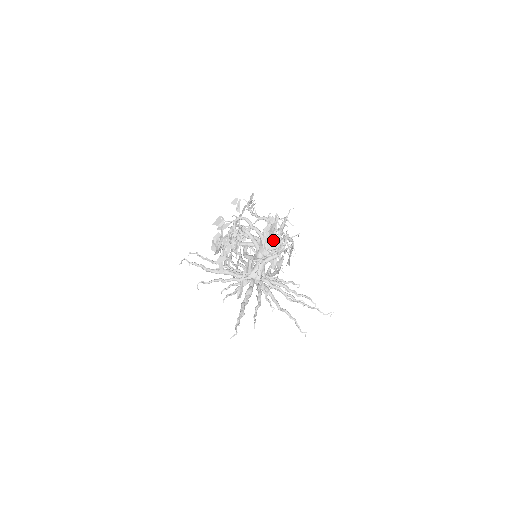
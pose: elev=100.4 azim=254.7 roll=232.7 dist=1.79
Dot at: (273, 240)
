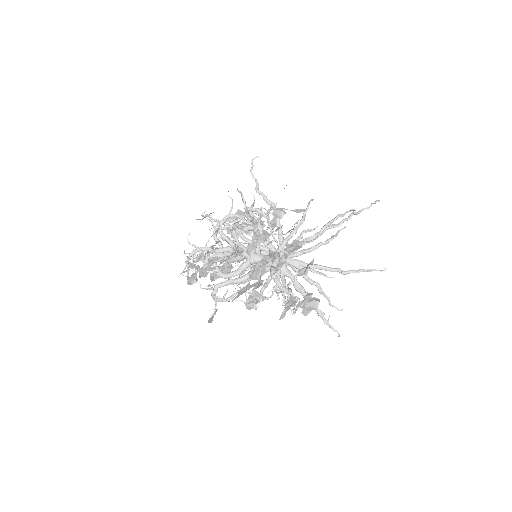
Dot at: occluded
